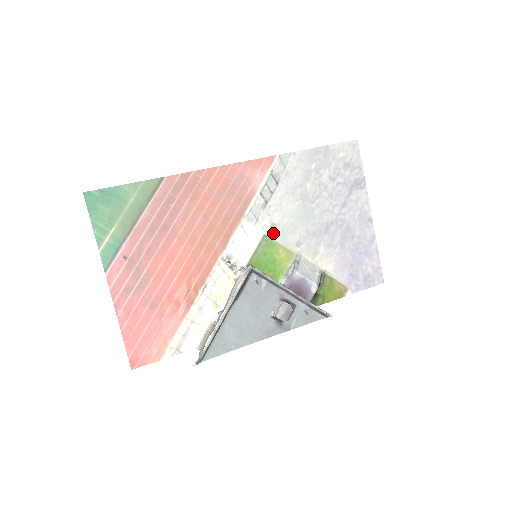
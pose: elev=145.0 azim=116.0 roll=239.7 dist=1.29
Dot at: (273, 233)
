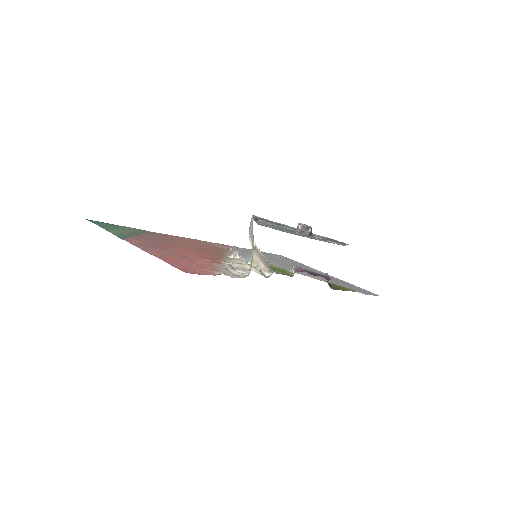
Dot at: occluded
